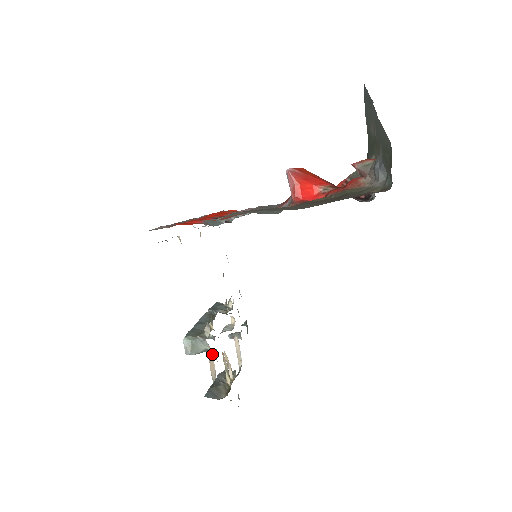
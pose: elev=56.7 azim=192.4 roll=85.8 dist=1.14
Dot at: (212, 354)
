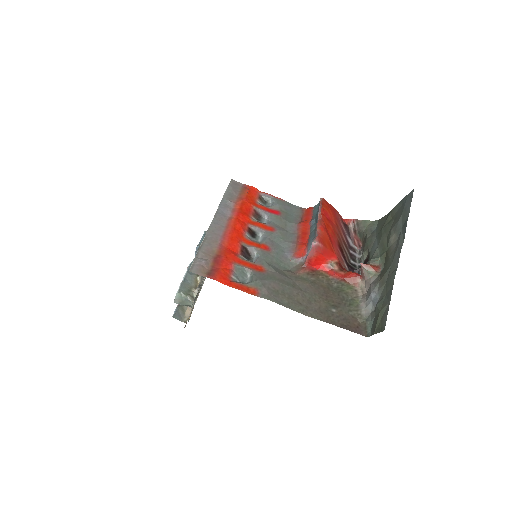
Dot at: occluded
